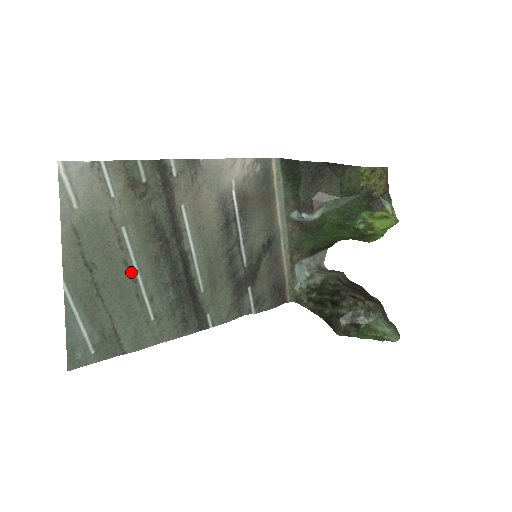
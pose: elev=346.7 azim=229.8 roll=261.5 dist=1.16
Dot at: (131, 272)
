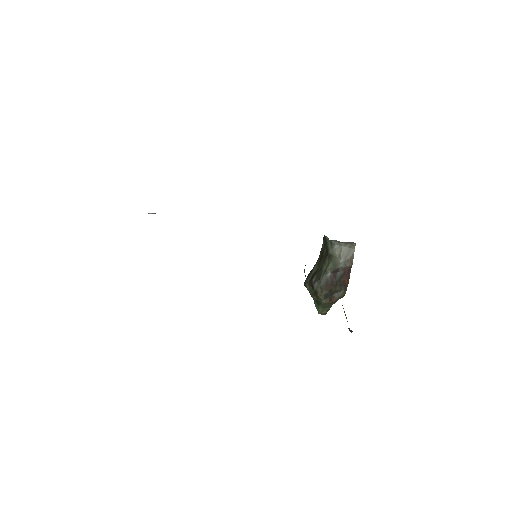
Dot at: occluded
